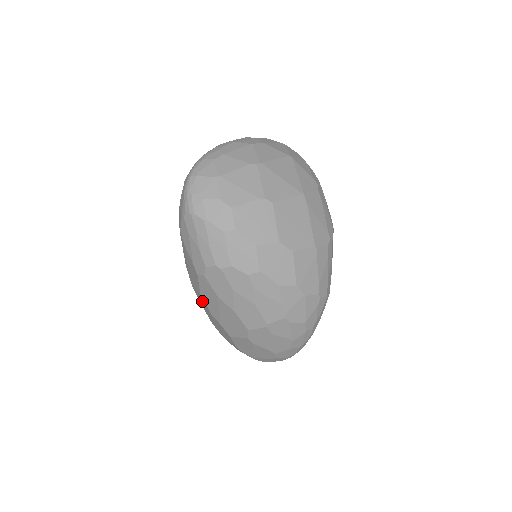
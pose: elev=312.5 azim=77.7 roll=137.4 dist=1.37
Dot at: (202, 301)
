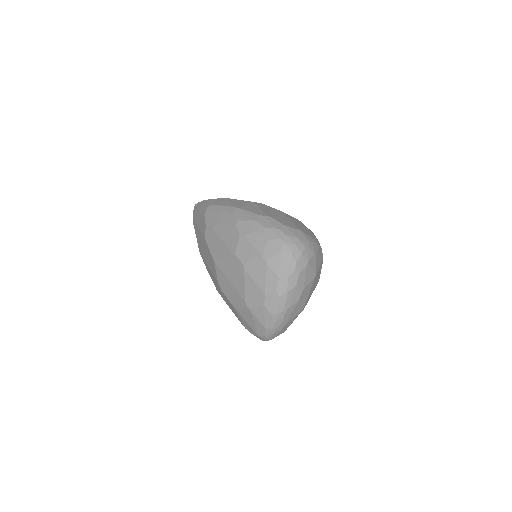
Dot at: occluded
